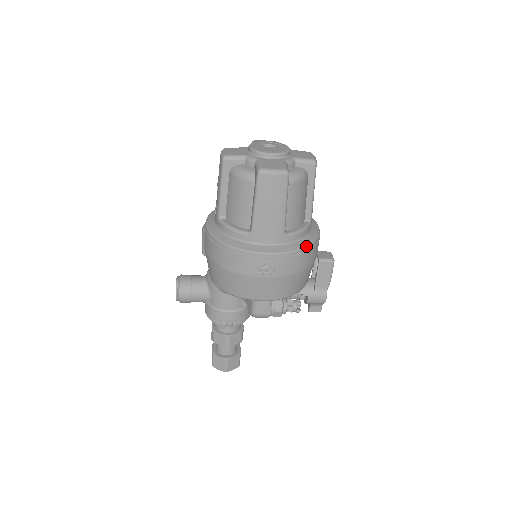
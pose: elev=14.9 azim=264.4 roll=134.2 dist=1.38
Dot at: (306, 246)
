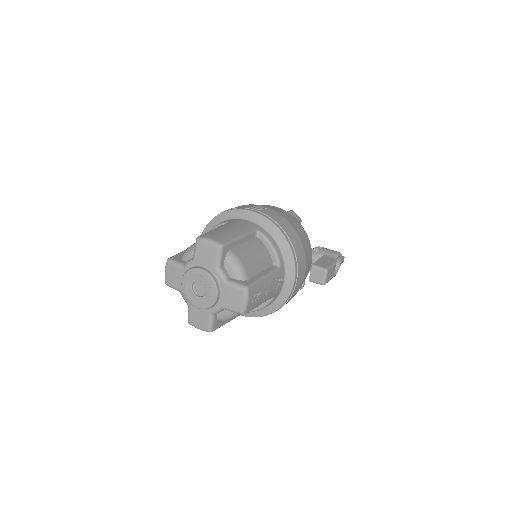
Dot at: occluded
